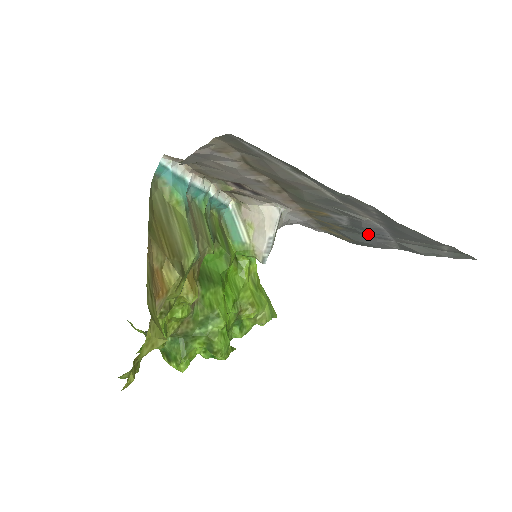
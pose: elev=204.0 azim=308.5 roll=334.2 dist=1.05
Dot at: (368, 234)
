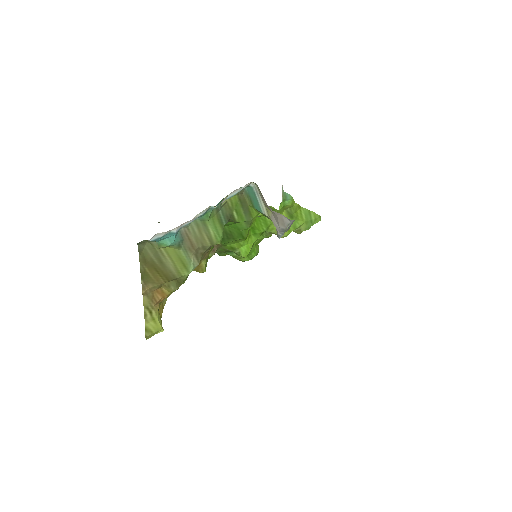
Dot at: occluded
